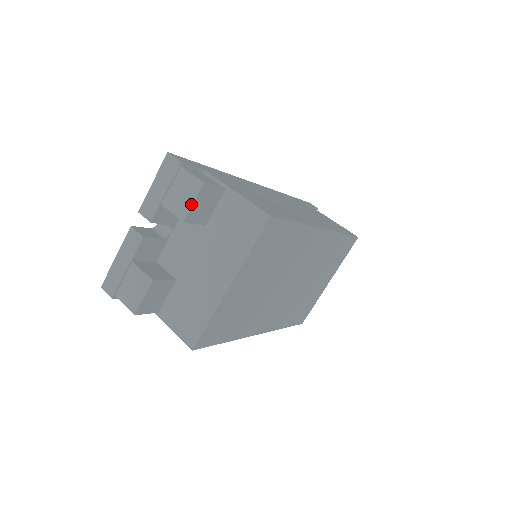
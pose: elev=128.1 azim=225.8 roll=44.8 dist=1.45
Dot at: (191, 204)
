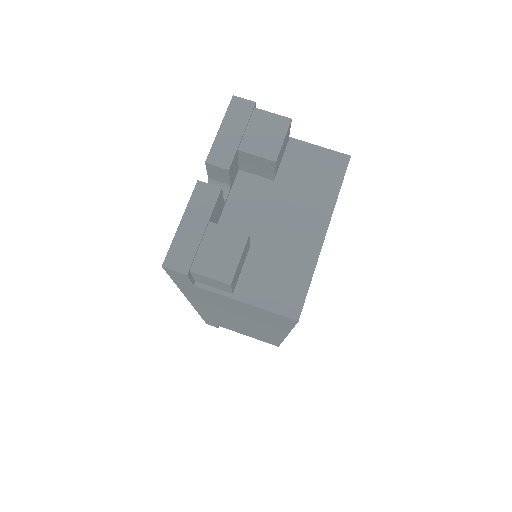
Dot at: (281, 142)
